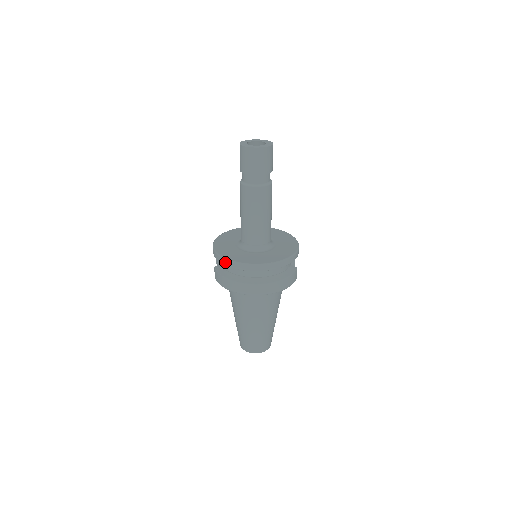
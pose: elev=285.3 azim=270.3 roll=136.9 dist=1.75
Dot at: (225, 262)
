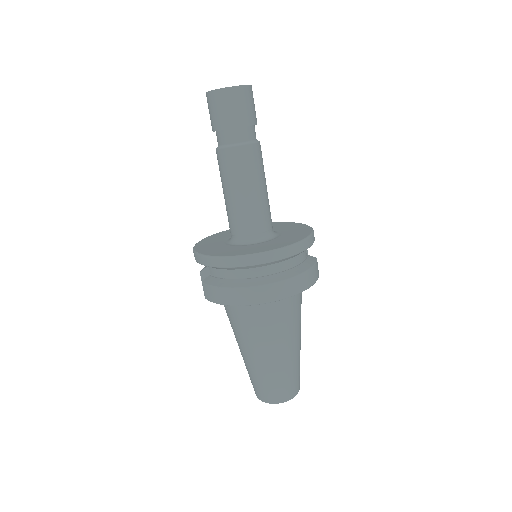
Dot at: (218, 262)
